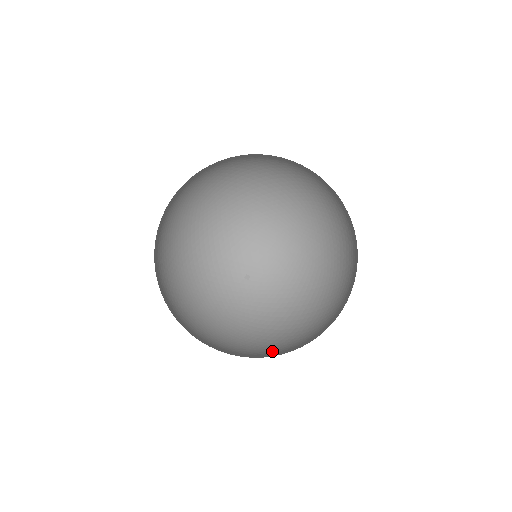
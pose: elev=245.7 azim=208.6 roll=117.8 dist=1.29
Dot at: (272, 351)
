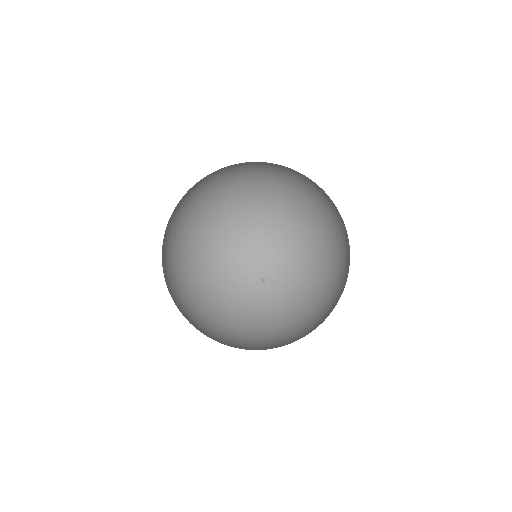
Dot at: occluded
